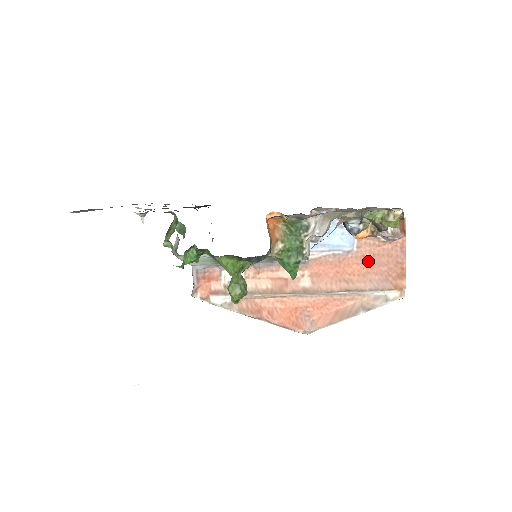
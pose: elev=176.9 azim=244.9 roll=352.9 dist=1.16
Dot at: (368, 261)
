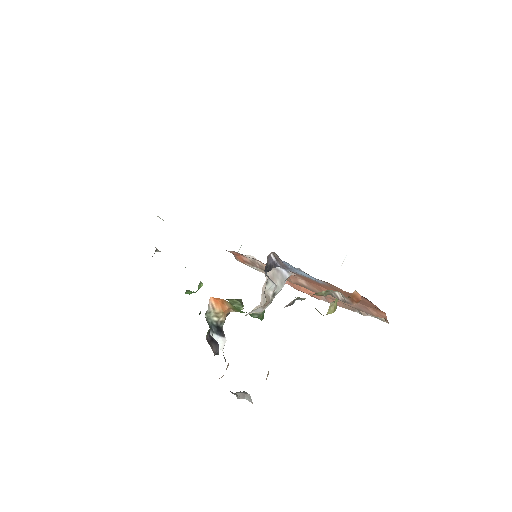
Dot at: (343, 293)
